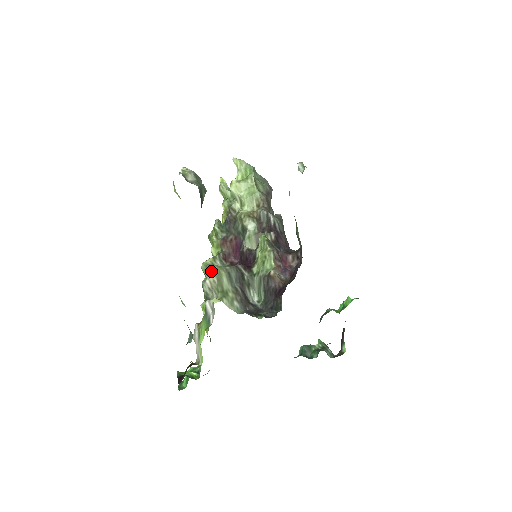
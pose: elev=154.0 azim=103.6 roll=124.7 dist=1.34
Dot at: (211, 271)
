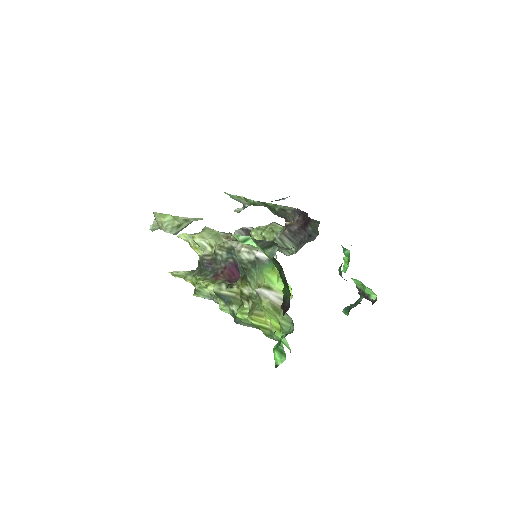
Dot at: (238, 246)
